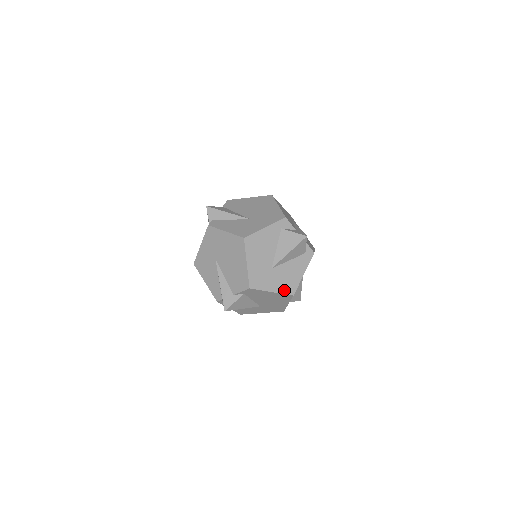
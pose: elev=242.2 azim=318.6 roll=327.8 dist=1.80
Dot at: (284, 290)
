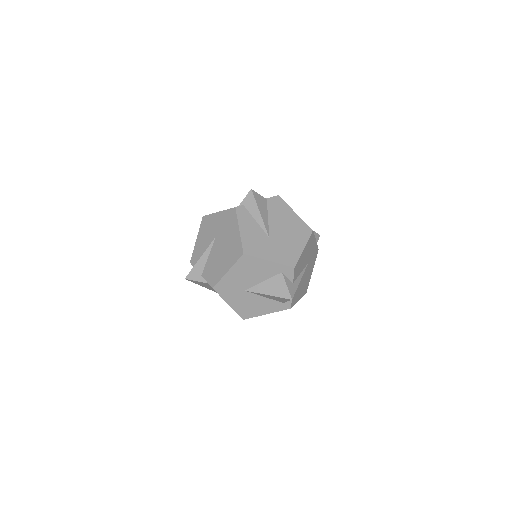
Dot at: (239, 311)
